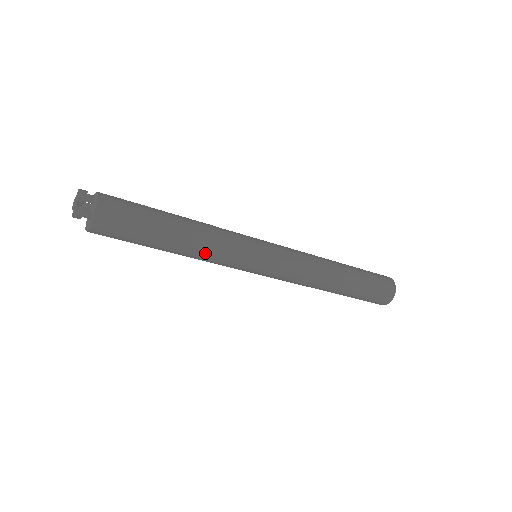
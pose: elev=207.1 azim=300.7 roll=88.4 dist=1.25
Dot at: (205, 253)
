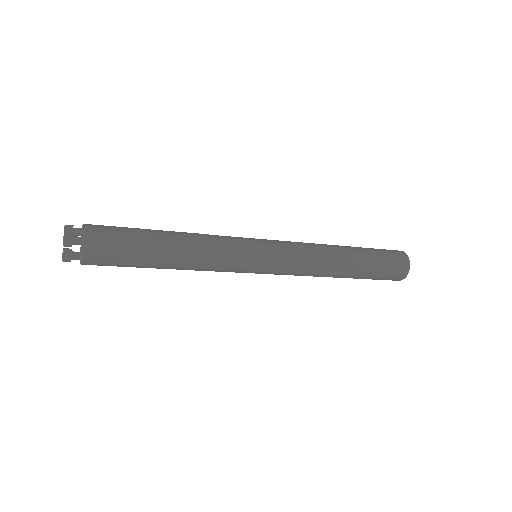
Dot at: (197, 270)
